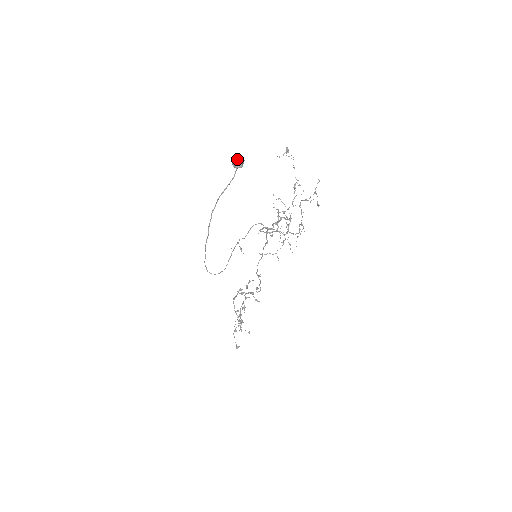
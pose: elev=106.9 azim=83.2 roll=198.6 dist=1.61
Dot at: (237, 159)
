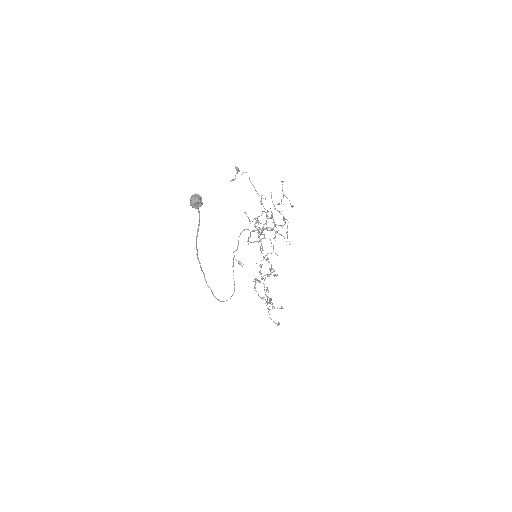
Dot at: (194, 202)
